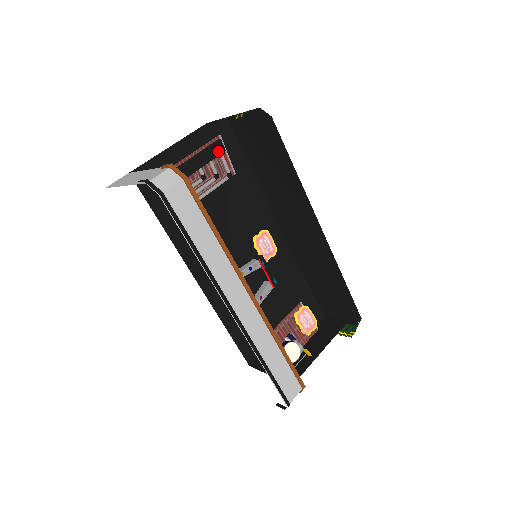
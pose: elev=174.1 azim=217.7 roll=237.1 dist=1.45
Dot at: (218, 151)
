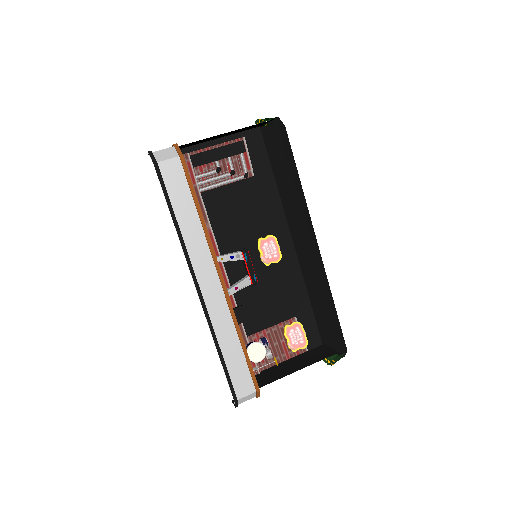
Dot at: (238, 150)
